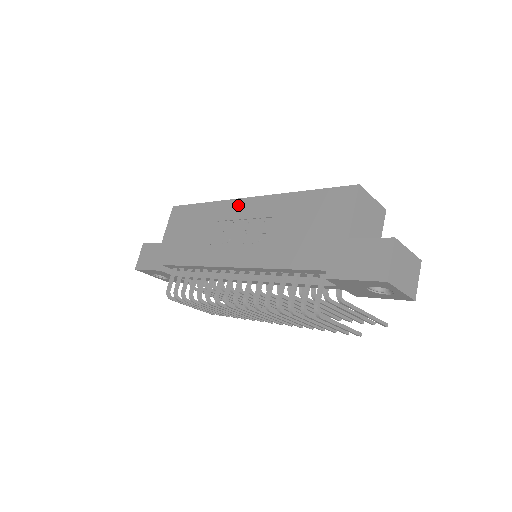
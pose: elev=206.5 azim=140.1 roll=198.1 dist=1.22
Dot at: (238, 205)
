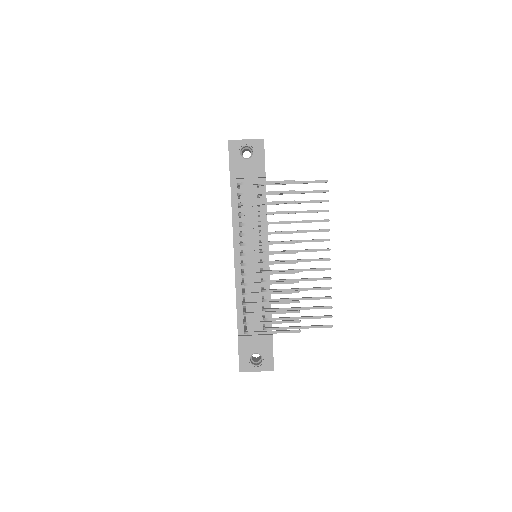
Dot at: occluded
